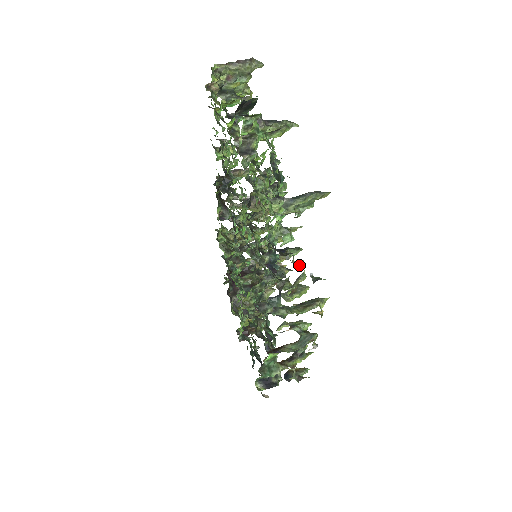
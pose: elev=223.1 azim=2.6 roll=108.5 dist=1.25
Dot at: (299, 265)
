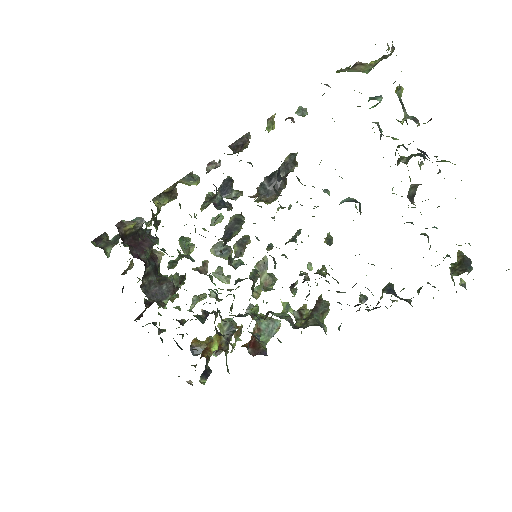
Dot at: occluded
